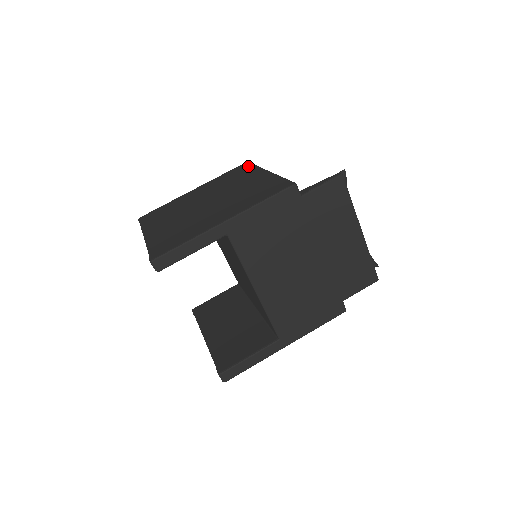
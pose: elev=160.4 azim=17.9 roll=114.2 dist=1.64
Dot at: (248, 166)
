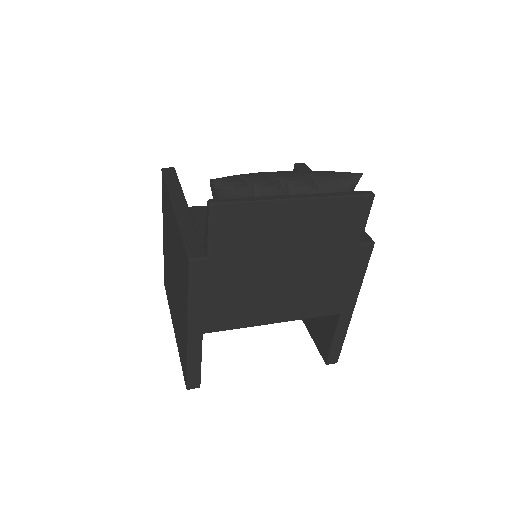
Dot at: (164, 186)
